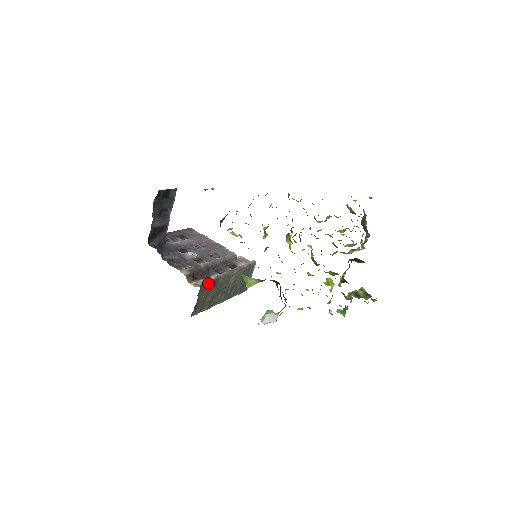
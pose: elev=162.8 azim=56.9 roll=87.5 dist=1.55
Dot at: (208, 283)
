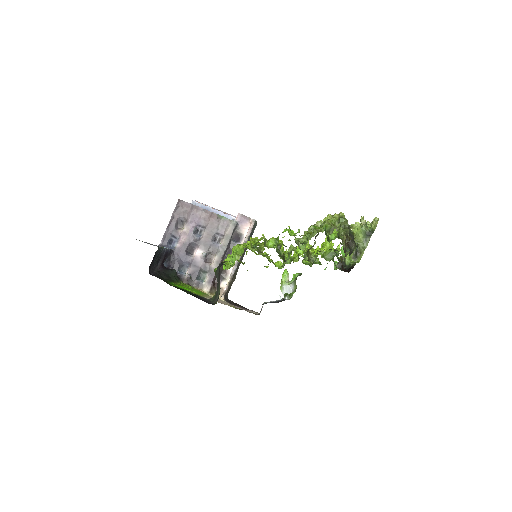
Dot at: (228, 287)
